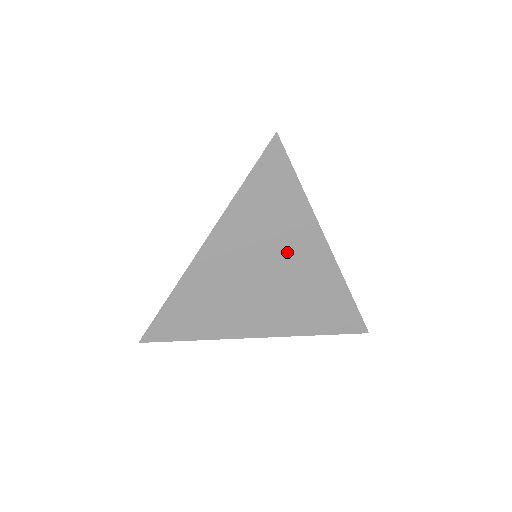
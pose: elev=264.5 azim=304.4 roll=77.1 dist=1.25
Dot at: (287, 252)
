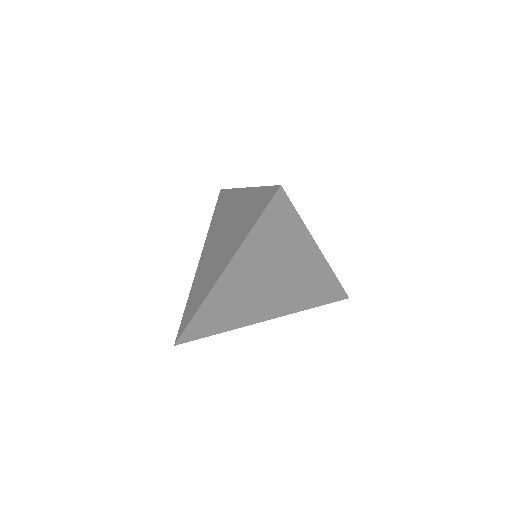
Dot at: (289, 263)
